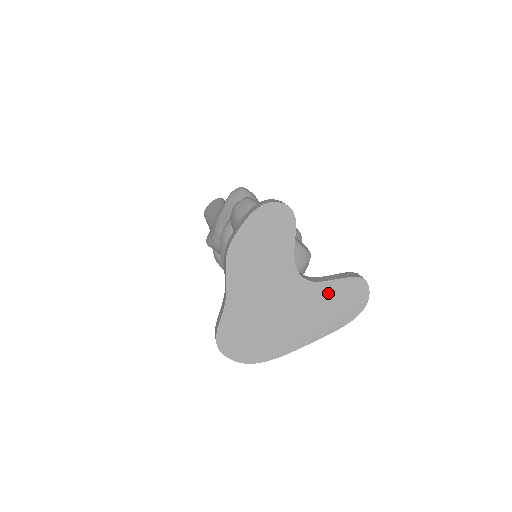
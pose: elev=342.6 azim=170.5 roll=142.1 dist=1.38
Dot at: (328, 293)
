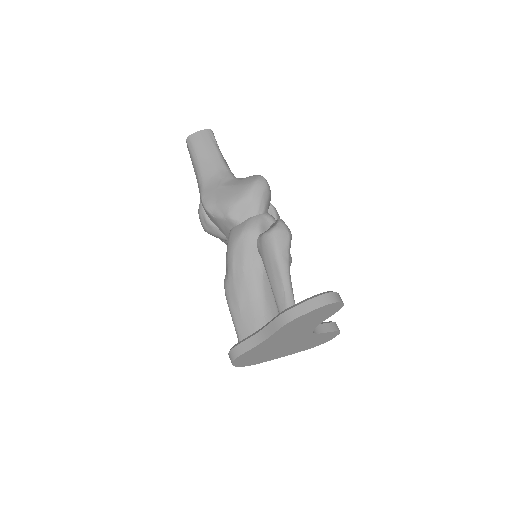
Dot at: (317, 338)
